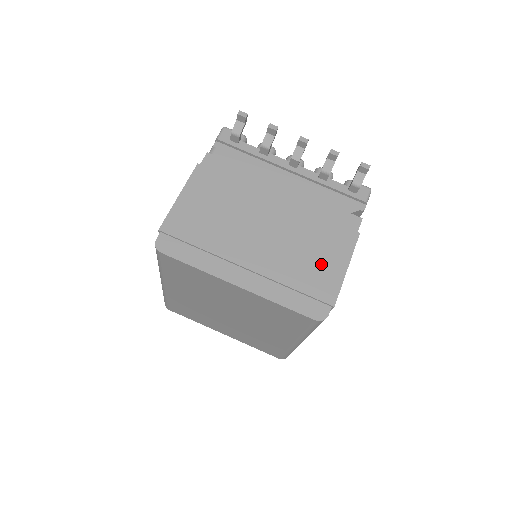
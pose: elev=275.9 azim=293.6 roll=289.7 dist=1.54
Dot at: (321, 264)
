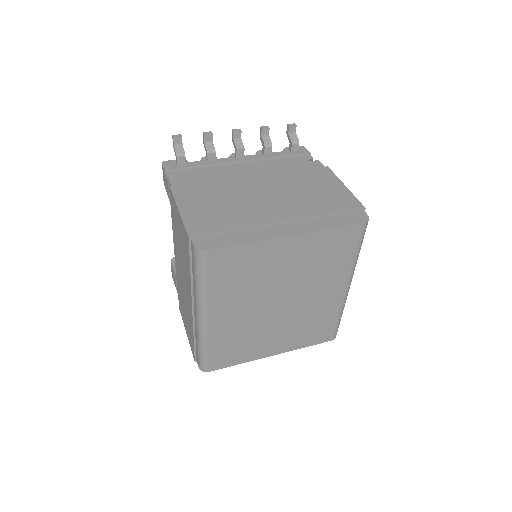
Dot at: (327, 193)
